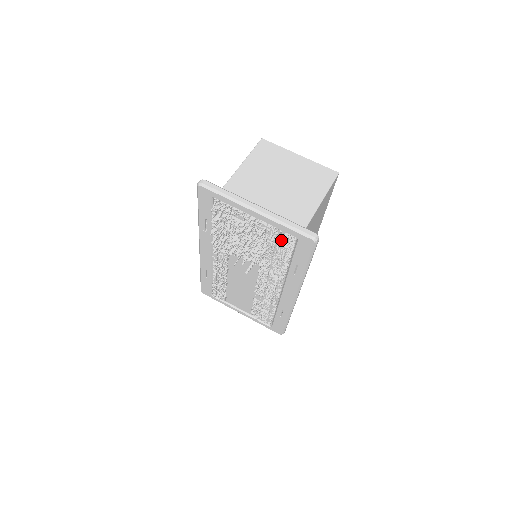
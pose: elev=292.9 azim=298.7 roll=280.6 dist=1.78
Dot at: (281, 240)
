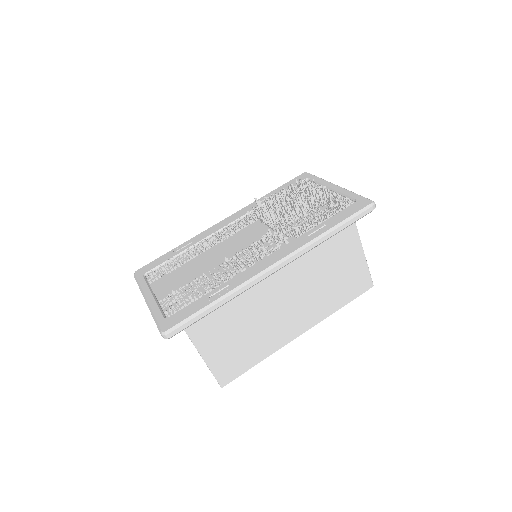
Dot at: (333, 207)
